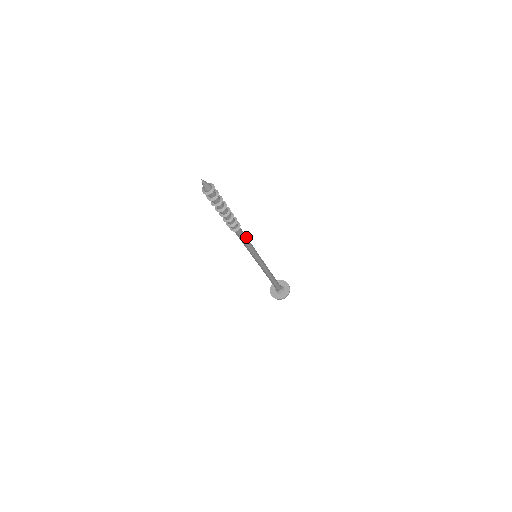
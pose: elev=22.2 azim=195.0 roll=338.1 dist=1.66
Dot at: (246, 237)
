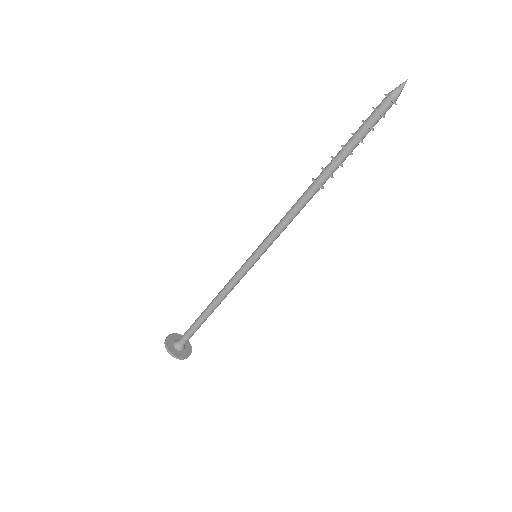
Dot at: (298, 212)
